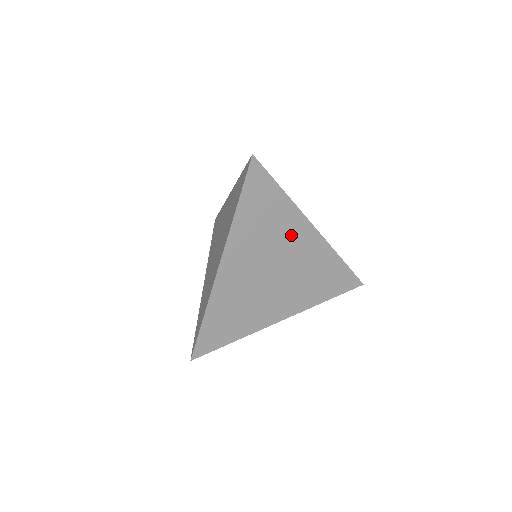
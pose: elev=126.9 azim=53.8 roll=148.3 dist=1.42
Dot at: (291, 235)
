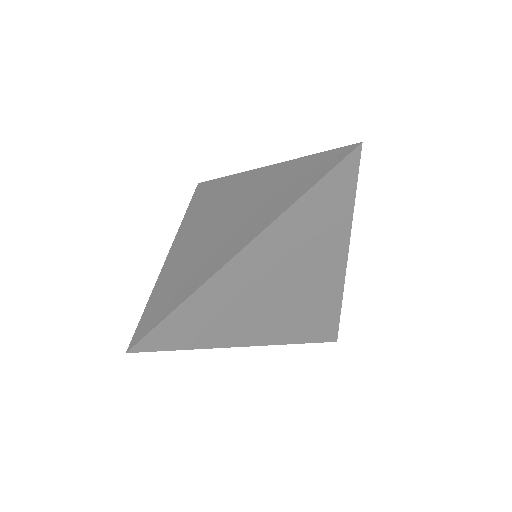
Dot at: (324, 256)
